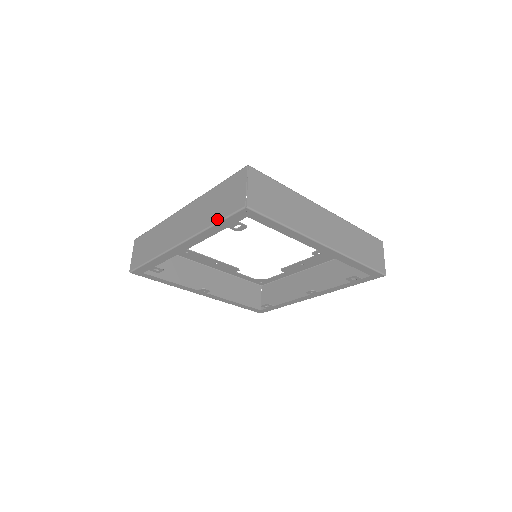
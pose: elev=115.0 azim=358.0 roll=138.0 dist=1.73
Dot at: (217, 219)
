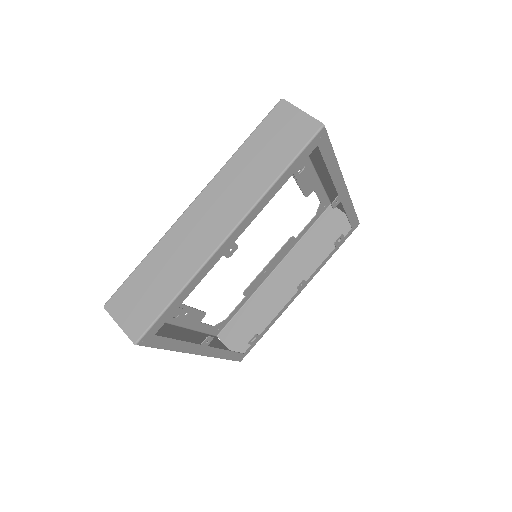
Dot at: (285, 163)
